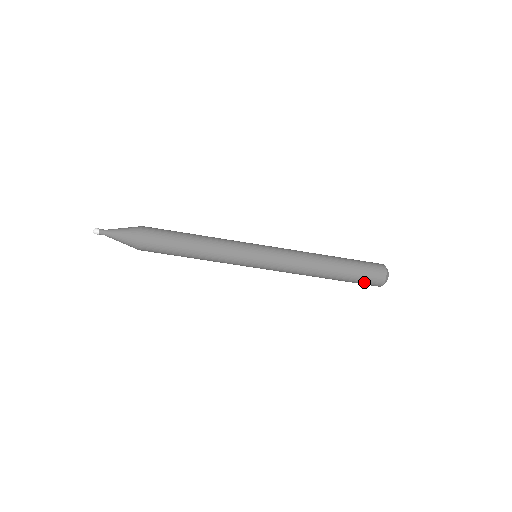
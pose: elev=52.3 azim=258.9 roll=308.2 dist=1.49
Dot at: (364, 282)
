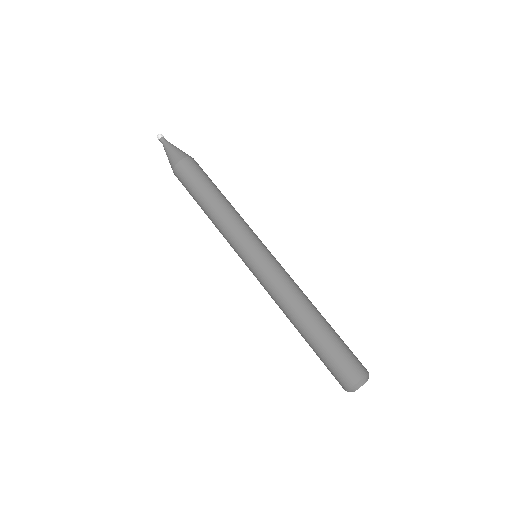
Dot at: (348, 354)
